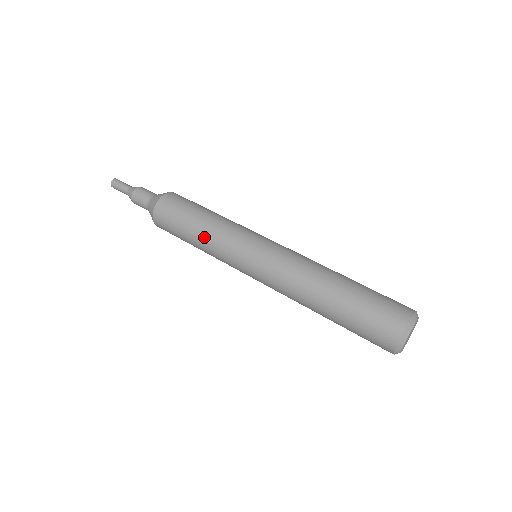
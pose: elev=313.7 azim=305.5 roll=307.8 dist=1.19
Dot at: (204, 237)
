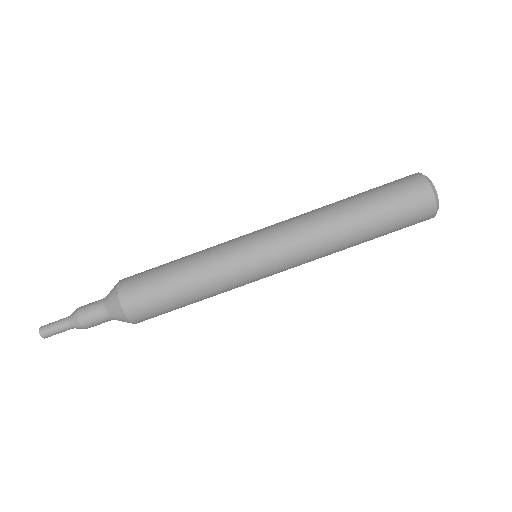
Dot at: occluded
